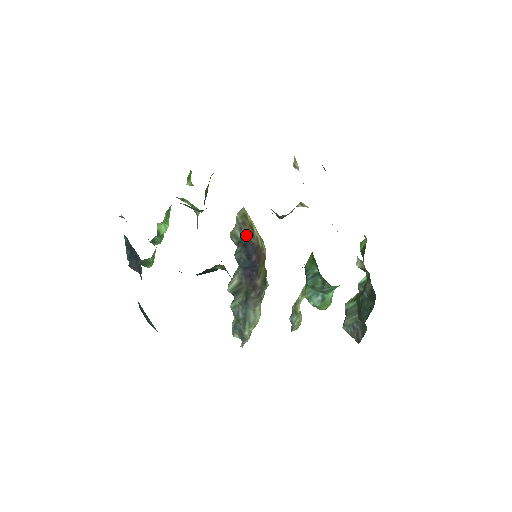
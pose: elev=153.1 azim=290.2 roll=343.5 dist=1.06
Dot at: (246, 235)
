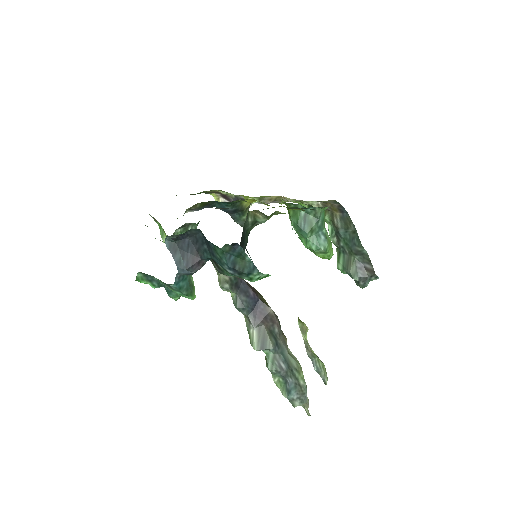
Dot at: occluded
